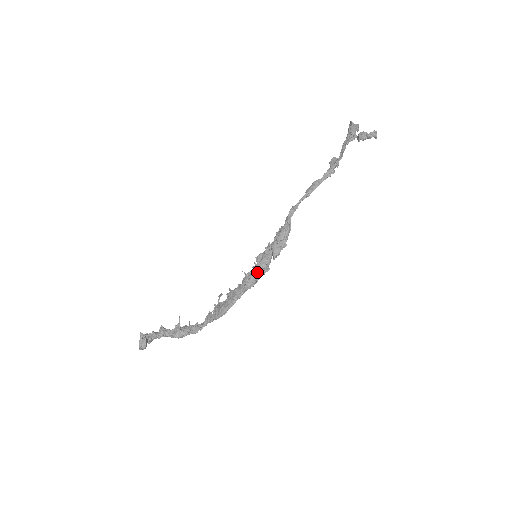
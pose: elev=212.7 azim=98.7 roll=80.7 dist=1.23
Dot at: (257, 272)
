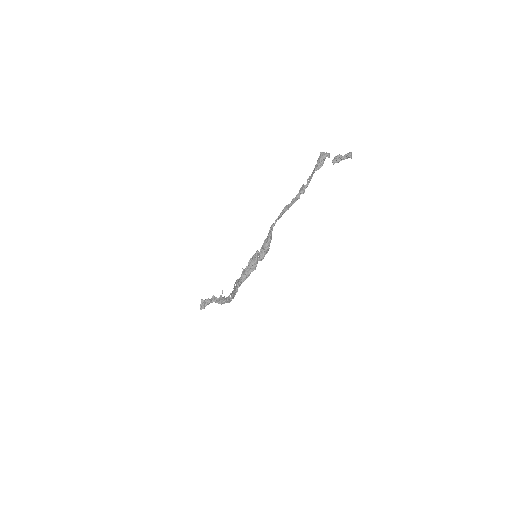
Dot at: (248, 270)
